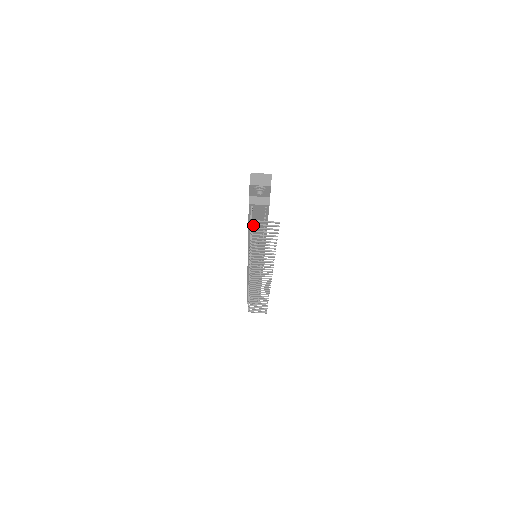
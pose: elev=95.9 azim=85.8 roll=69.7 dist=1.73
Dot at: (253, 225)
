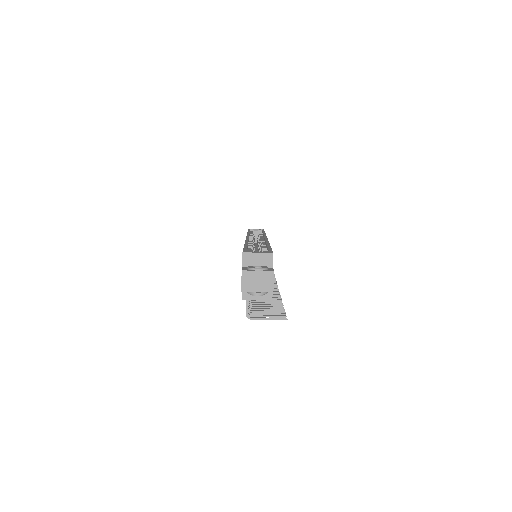
Dot at: (250, 316)
